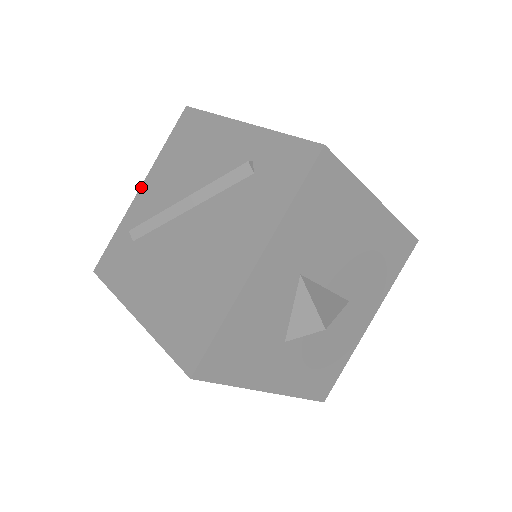
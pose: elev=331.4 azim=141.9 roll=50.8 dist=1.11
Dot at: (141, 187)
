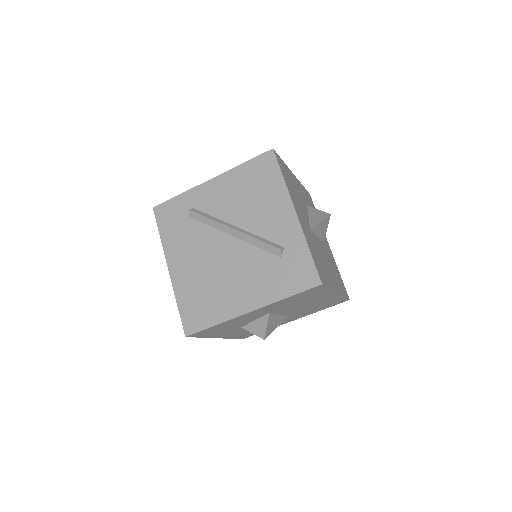
Dot at: (212, 179)
